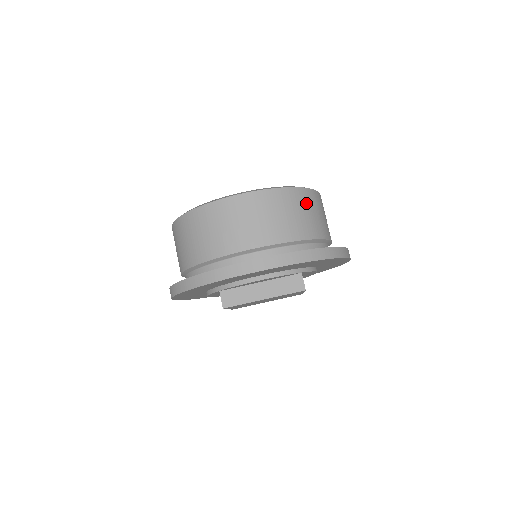
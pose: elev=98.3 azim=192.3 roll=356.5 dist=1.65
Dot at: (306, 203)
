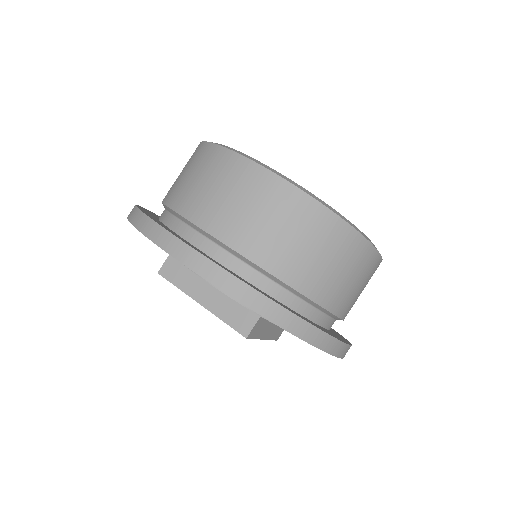
Dot at: (334, 244)
